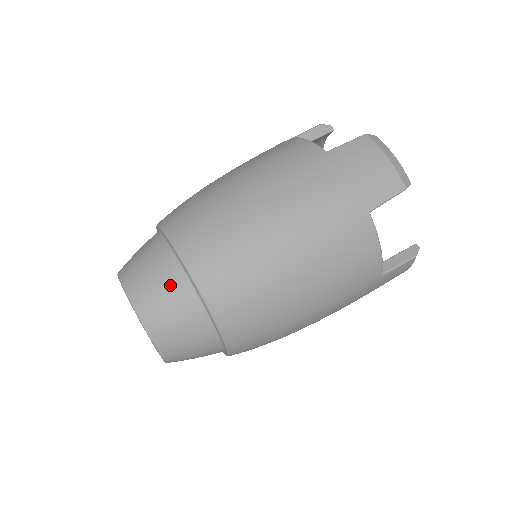
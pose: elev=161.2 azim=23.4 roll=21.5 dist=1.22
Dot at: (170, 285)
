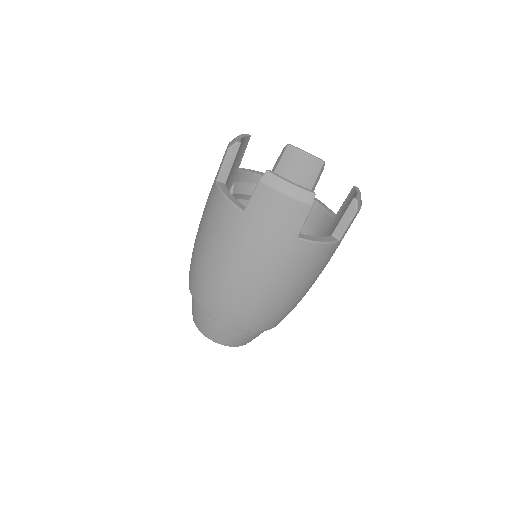
Dot at: (221, 329)
